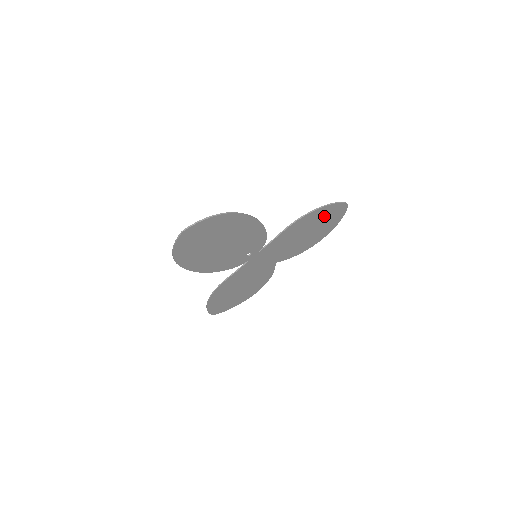
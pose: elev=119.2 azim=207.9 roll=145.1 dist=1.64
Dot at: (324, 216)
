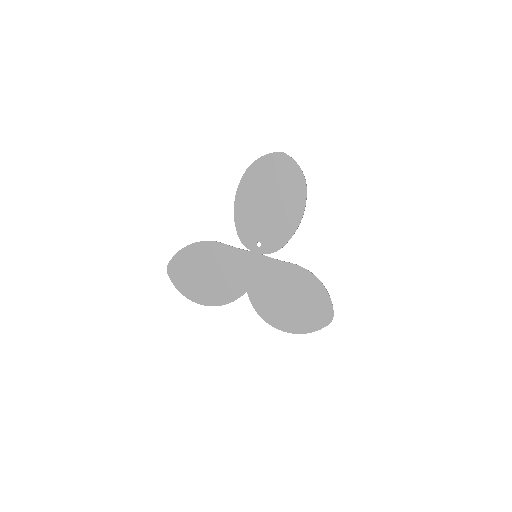
Dot at: (314, 301)
